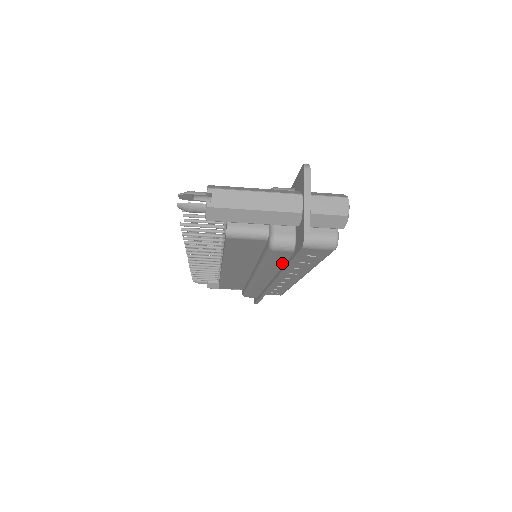
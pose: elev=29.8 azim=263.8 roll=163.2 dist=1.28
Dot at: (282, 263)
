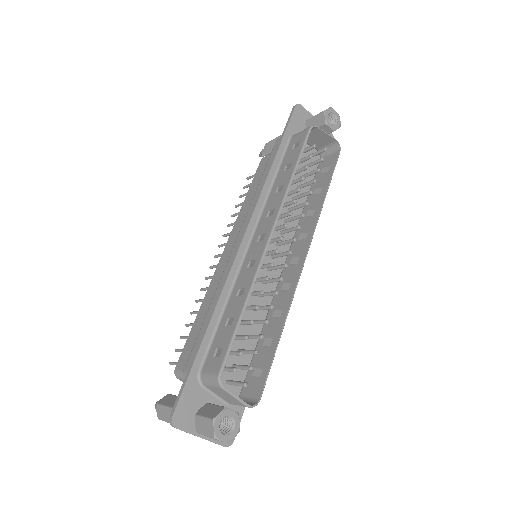
Dot at: occluded
